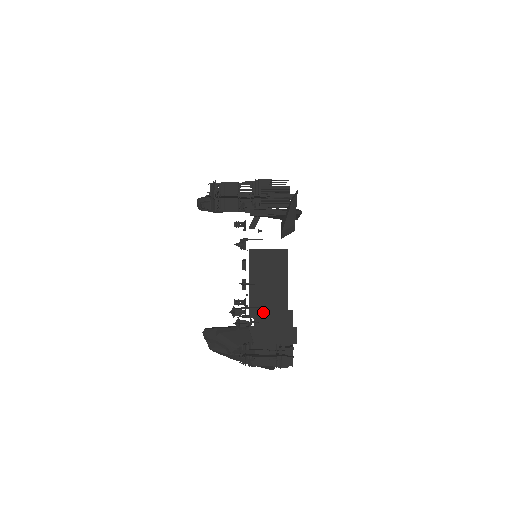
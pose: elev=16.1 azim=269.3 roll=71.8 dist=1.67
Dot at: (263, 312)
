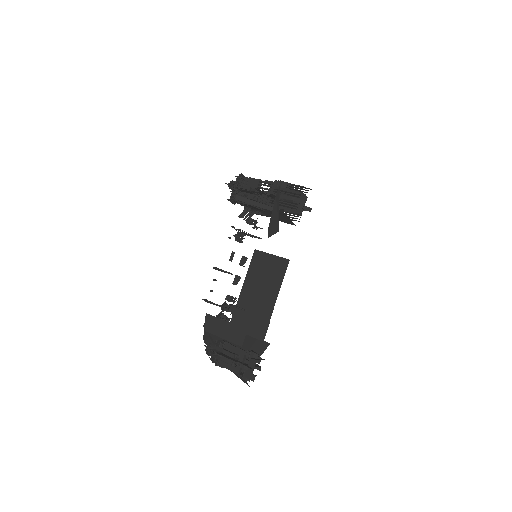
Dot at: (242, 313)
